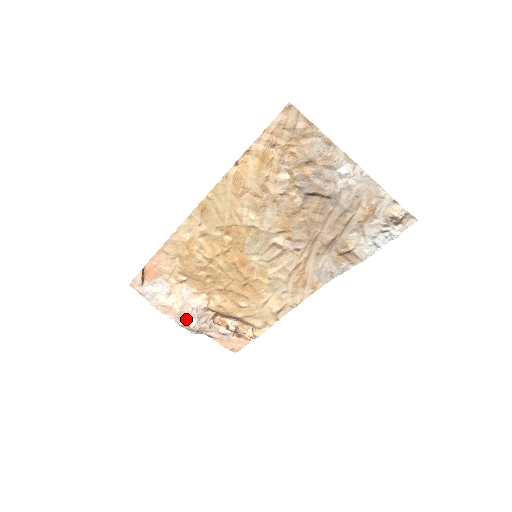
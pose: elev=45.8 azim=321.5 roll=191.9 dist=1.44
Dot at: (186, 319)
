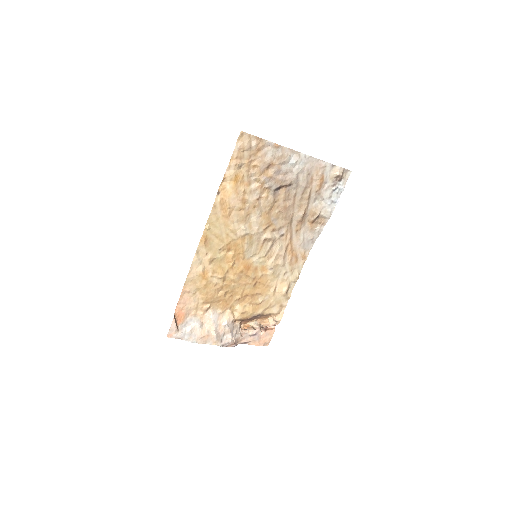
Dot at: (223, 338)
